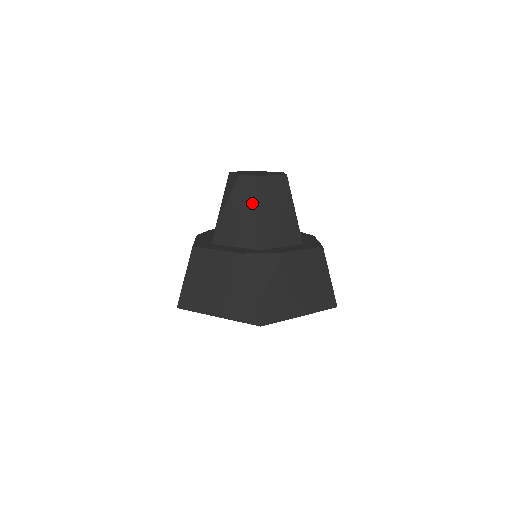
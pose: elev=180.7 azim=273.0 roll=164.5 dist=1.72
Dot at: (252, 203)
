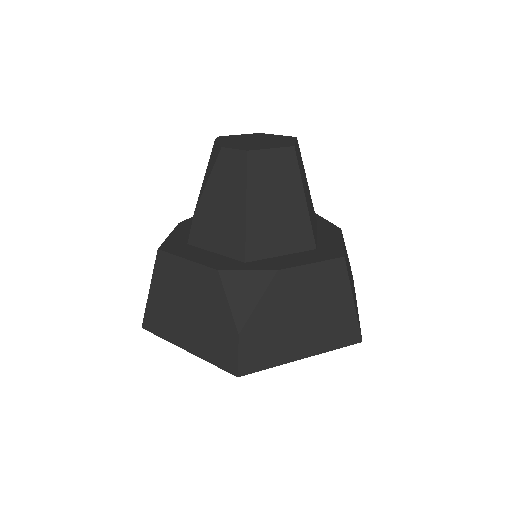
Dot at: (237, 192)
